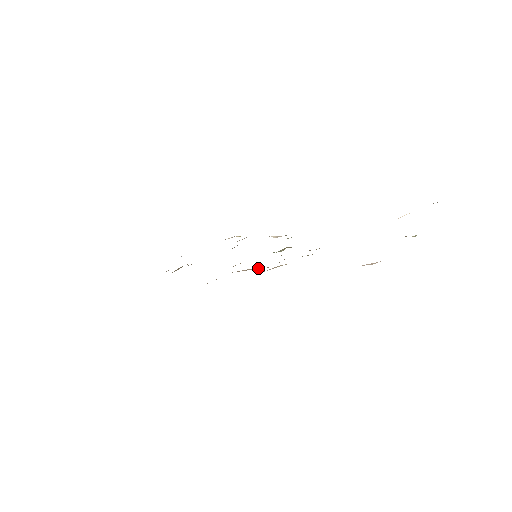
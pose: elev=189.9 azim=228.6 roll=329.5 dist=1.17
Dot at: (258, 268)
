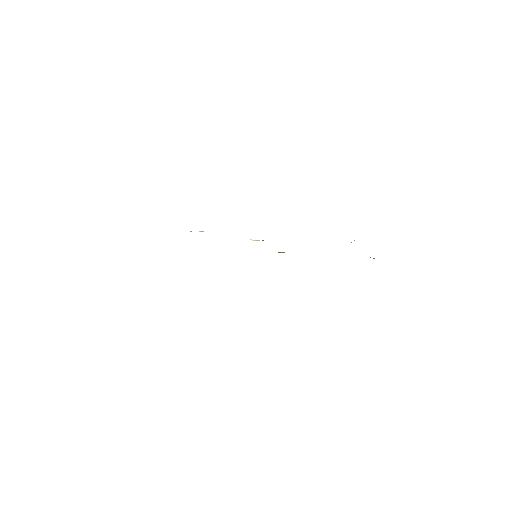
Dot at: occluded
